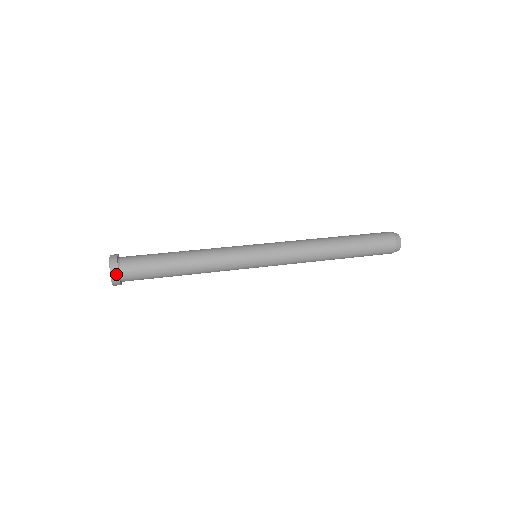
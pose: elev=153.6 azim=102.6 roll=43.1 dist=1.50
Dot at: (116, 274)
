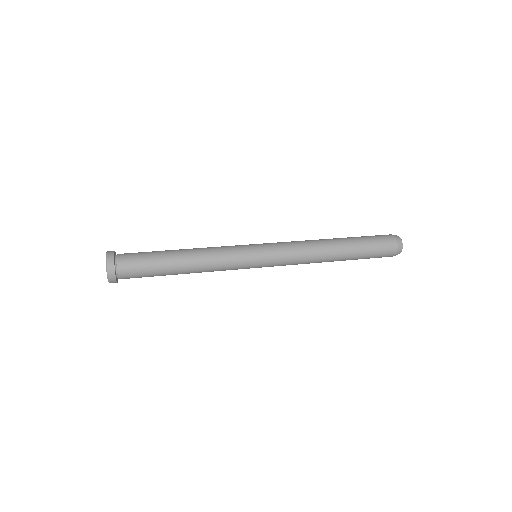
Dot at: (112, 267)
